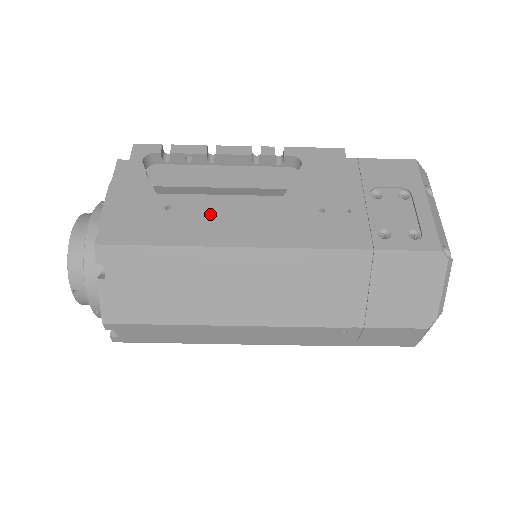
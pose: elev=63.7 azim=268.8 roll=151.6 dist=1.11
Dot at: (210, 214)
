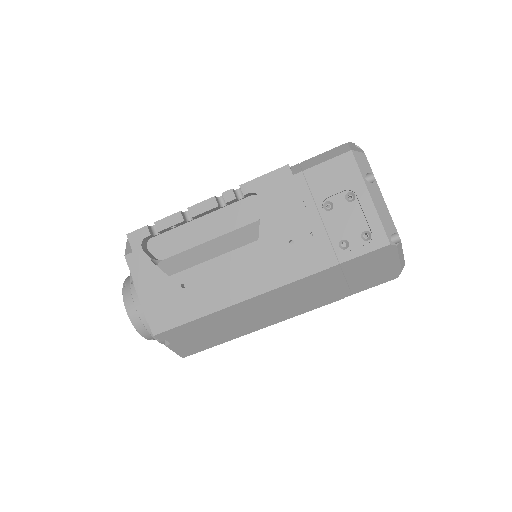
Dot at: (214, 280)
